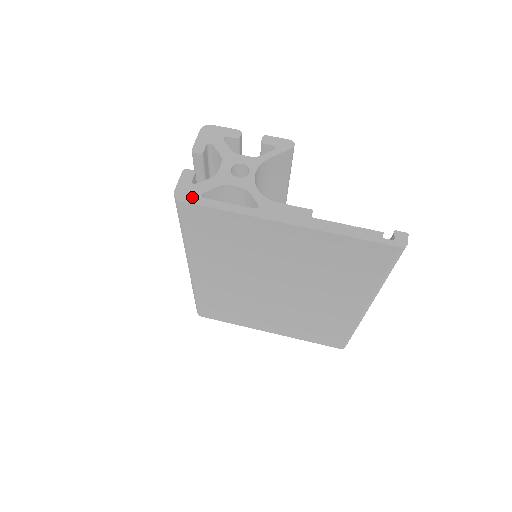
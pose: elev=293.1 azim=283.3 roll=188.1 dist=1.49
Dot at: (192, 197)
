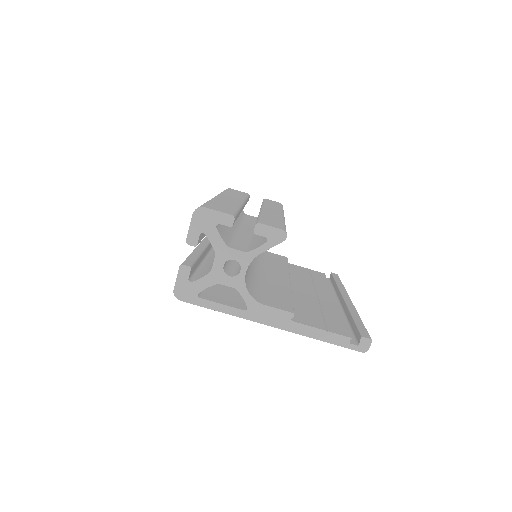
Dot at: (190, 297)
